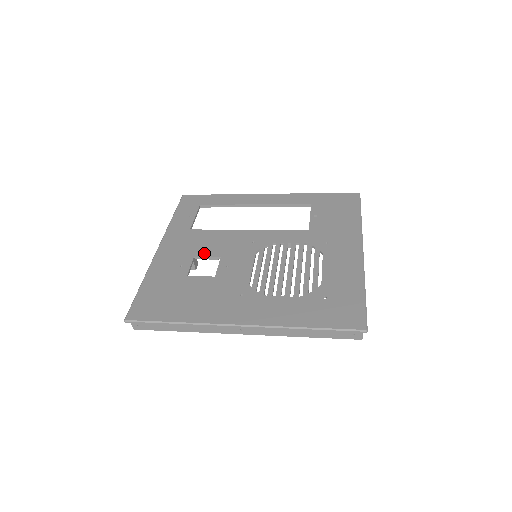
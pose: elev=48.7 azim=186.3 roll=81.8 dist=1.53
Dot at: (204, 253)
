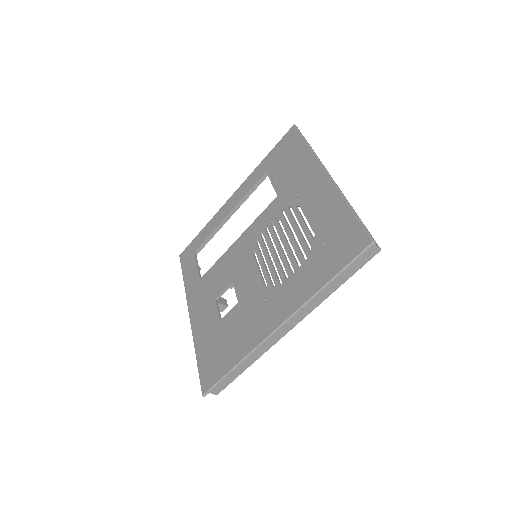
Dot at: (220, 290)
